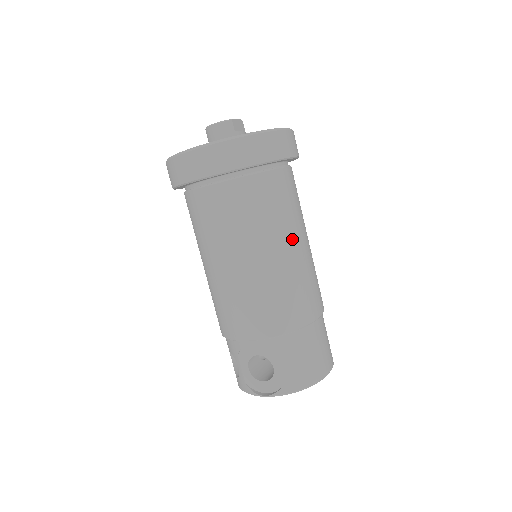
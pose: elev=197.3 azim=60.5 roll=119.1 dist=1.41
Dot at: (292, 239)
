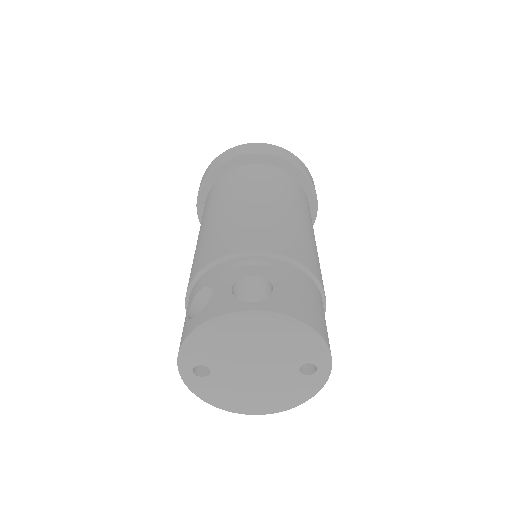
Dot at: (312, 229)
